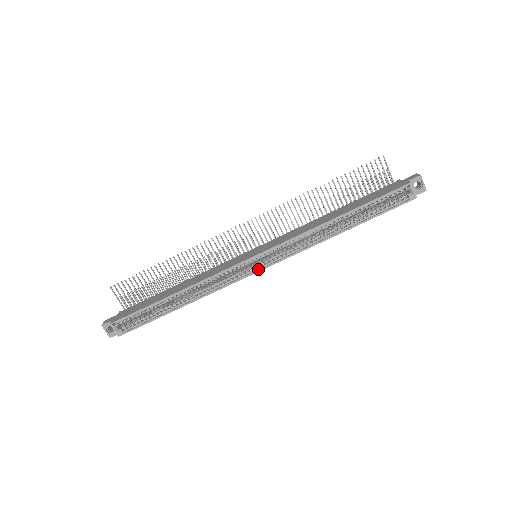
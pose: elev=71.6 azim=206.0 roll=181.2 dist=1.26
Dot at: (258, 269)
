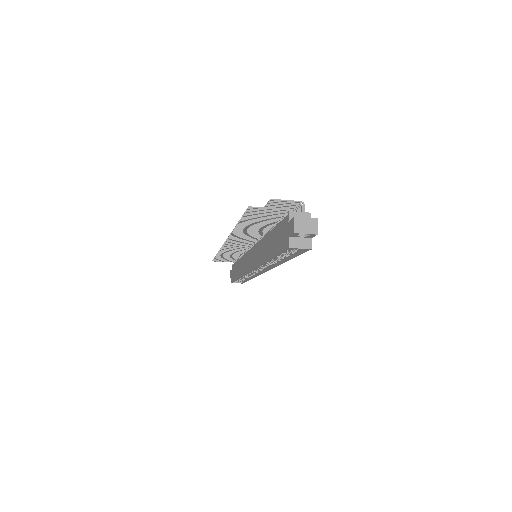
Dot at: (263, 271)
